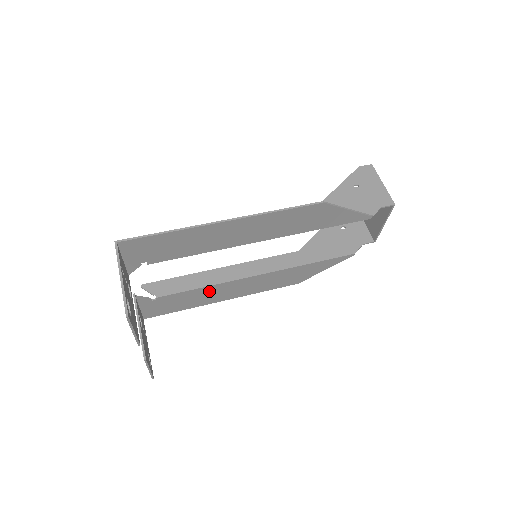
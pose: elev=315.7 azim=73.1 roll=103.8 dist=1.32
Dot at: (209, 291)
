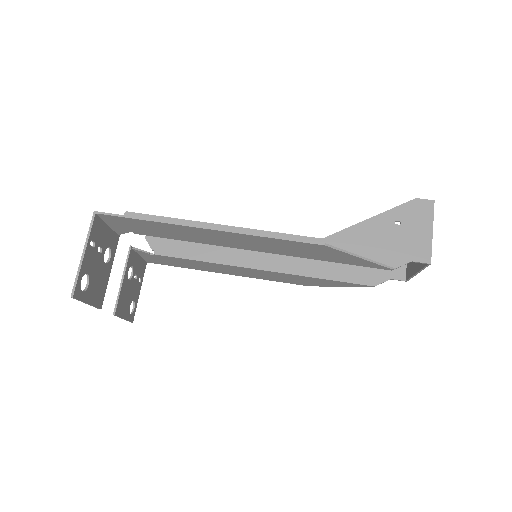
Dot at: (208, 265)
